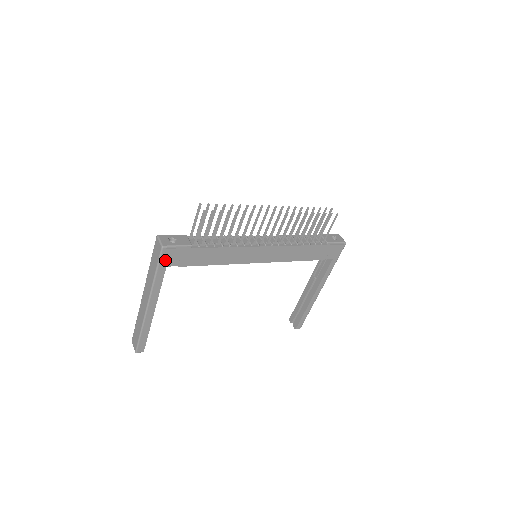
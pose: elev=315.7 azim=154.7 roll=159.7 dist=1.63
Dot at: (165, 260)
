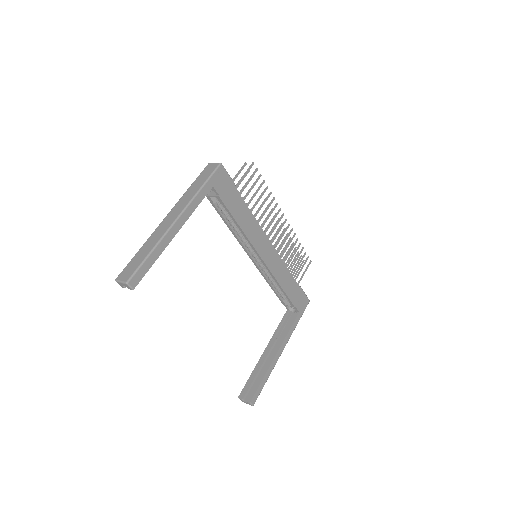
Dot at: (216, 178)
